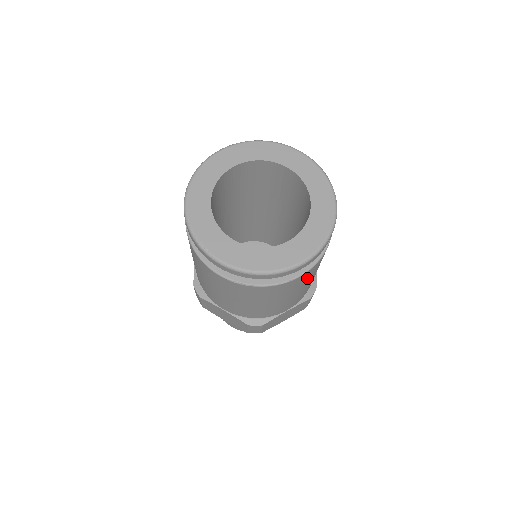
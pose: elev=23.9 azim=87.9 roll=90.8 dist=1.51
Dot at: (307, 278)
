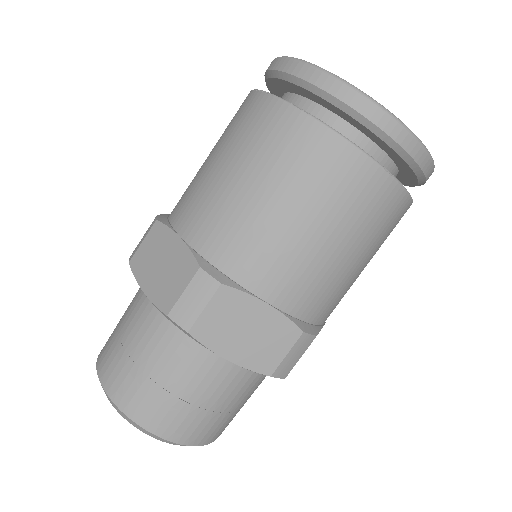
Dot at: occluded
